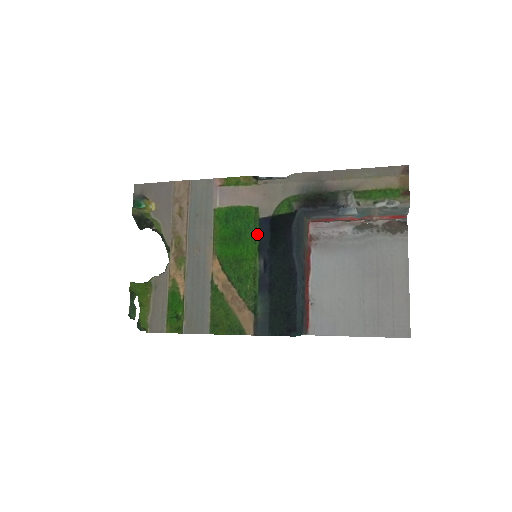
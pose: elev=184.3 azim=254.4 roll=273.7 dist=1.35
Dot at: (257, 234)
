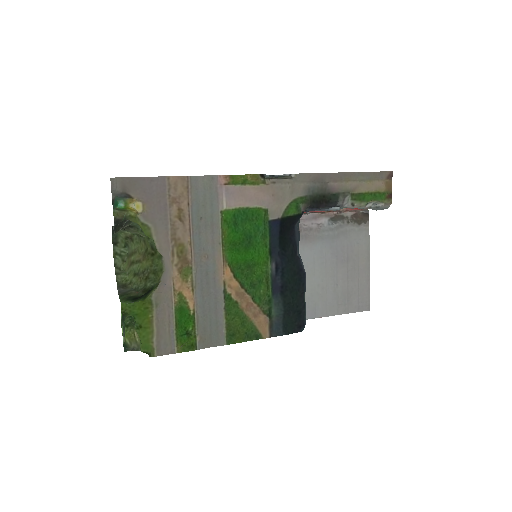
Dot at: (267, 237)
